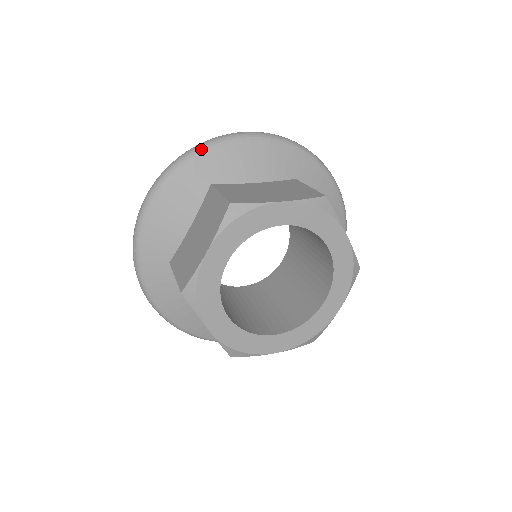
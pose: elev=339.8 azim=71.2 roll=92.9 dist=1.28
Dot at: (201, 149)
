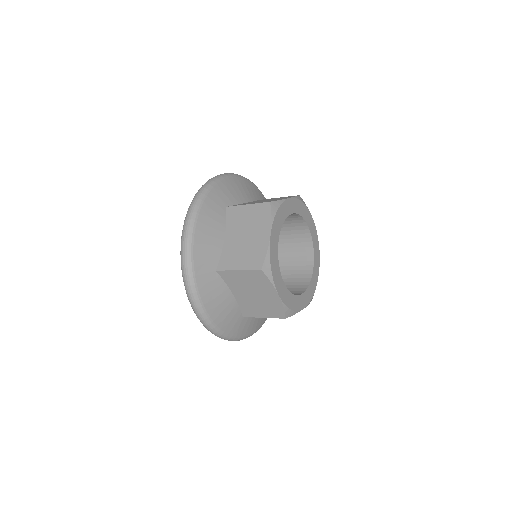
Dot at: (211, 185)
